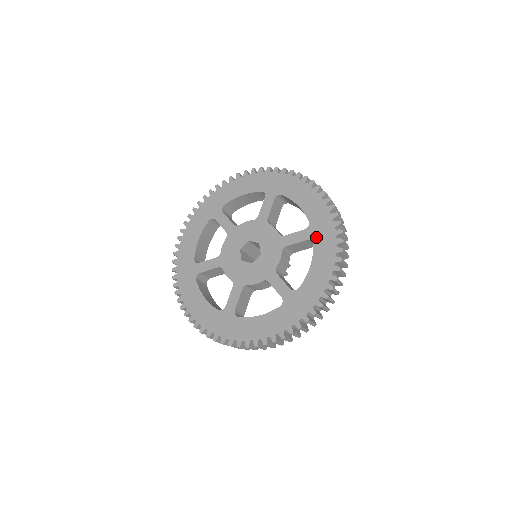
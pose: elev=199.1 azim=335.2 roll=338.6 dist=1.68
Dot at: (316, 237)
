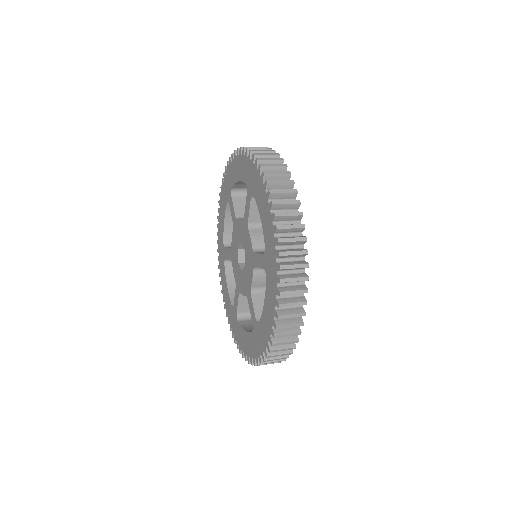
Dot at: (252, 189)
